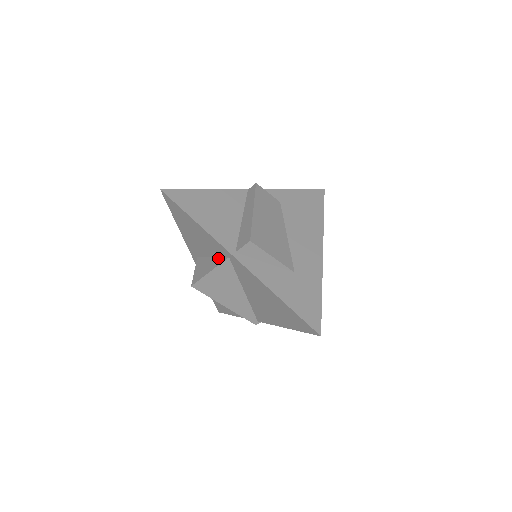
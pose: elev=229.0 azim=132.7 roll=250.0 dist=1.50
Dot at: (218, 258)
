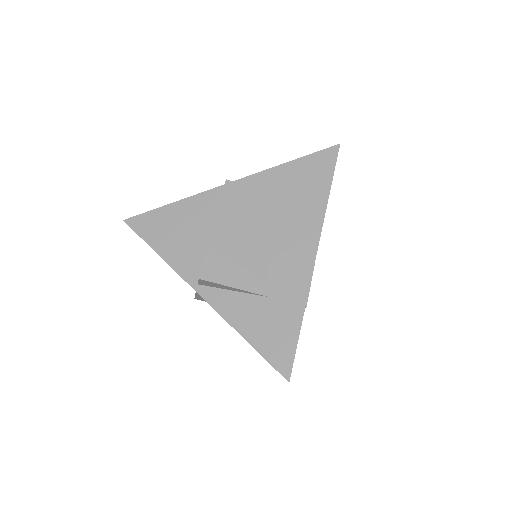
Dot at: occluded
